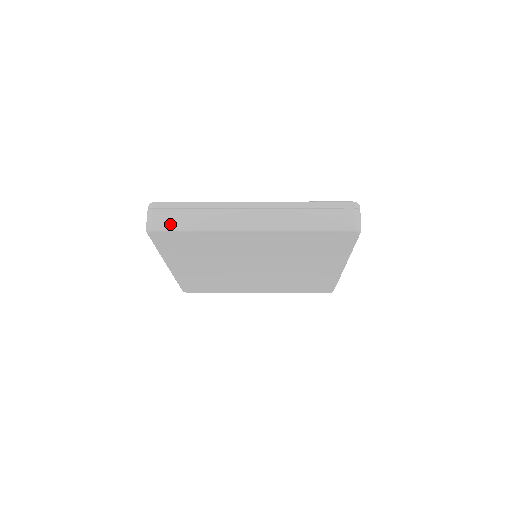
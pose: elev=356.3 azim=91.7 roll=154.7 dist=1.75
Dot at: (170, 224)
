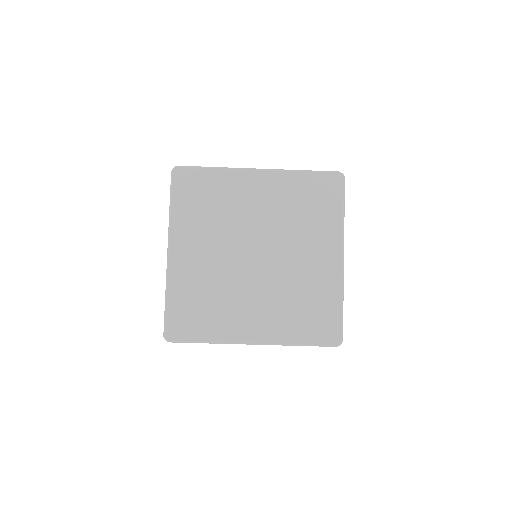
Dot at: occluded
